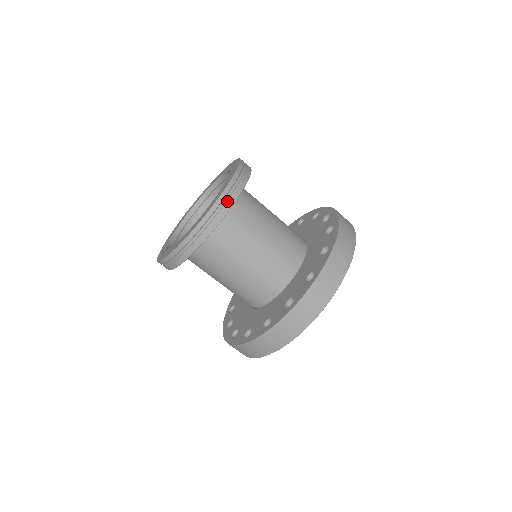
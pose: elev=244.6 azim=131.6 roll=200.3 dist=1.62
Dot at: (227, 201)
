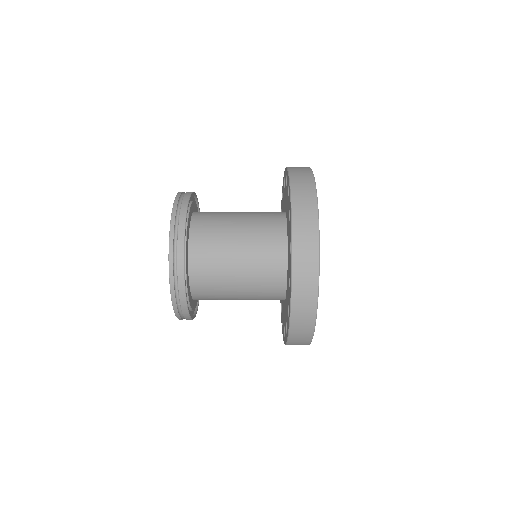
Dot at: (177, 240)
